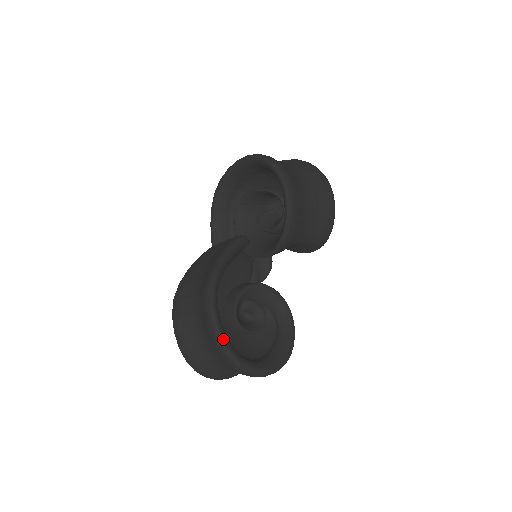
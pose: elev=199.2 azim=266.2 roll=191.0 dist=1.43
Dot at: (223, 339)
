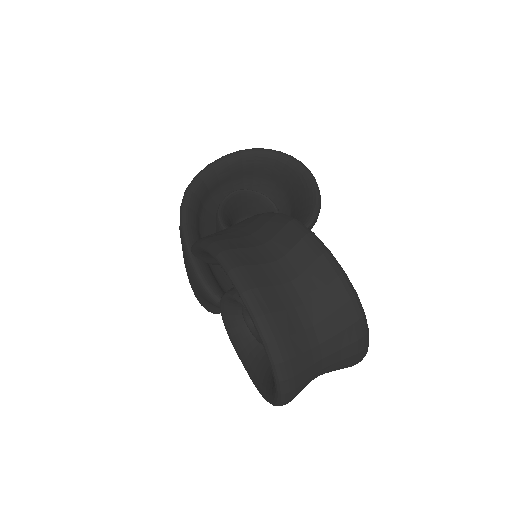
Dot at: (344, 271)
